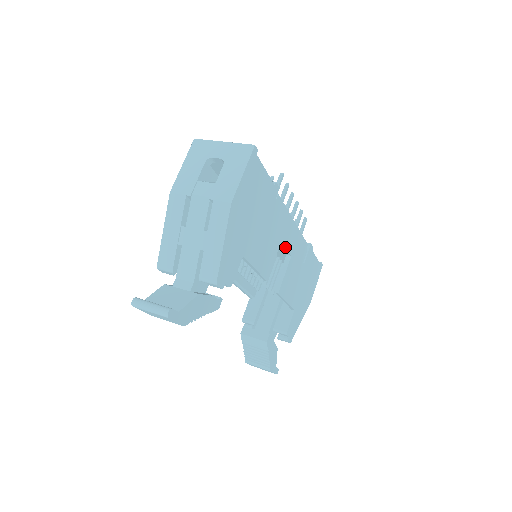
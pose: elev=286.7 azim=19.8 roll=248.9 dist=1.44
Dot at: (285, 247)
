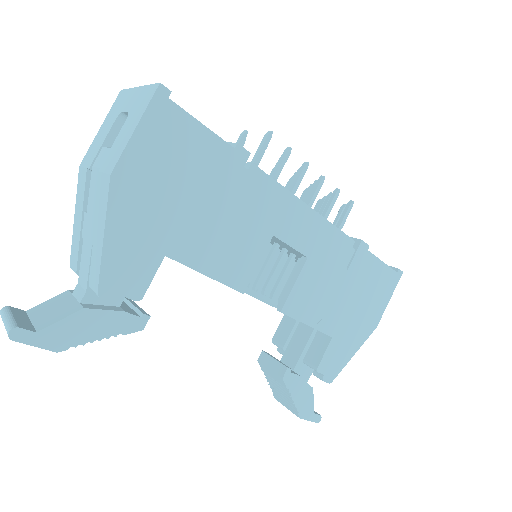
Dot at: (287, 244)
